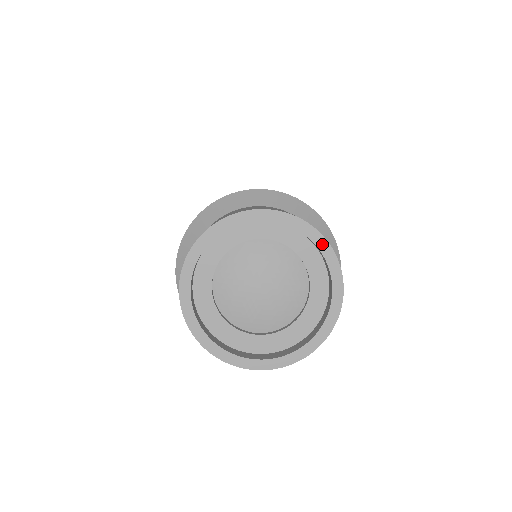
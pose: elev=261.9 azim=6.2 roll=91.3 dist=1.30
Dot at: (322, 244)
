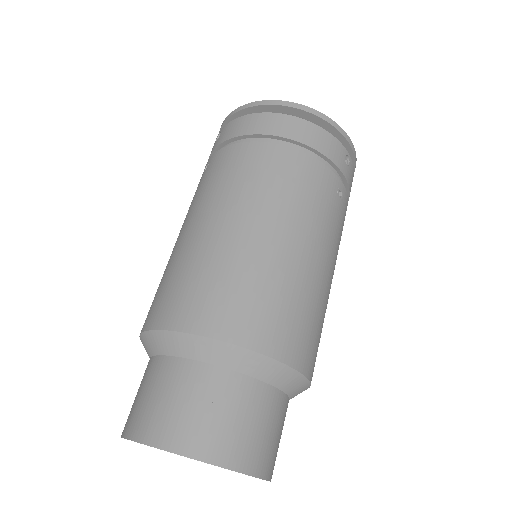
Dot at: (204, 462)
